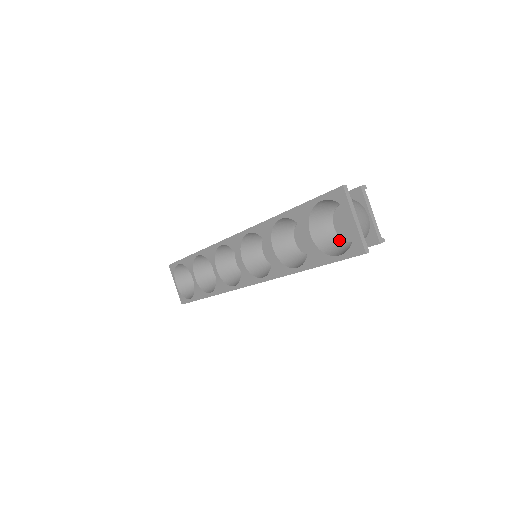
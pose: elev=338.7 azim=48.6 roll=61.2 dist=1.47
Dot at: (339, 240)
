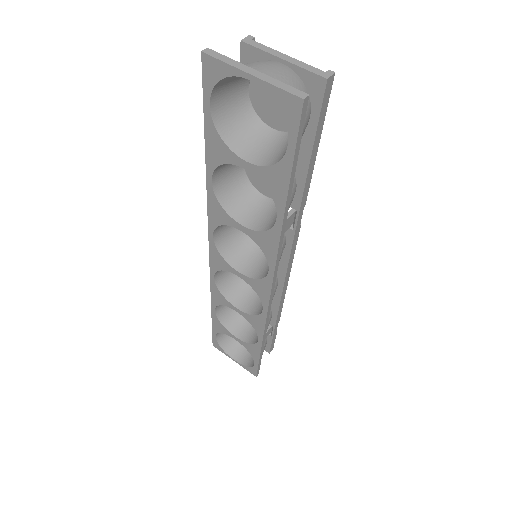
Dot at: occluded
